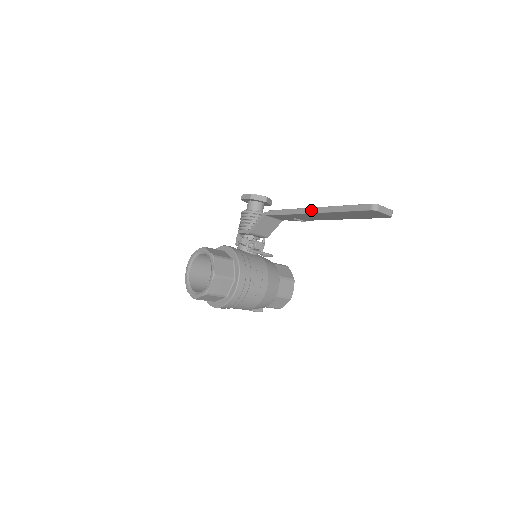
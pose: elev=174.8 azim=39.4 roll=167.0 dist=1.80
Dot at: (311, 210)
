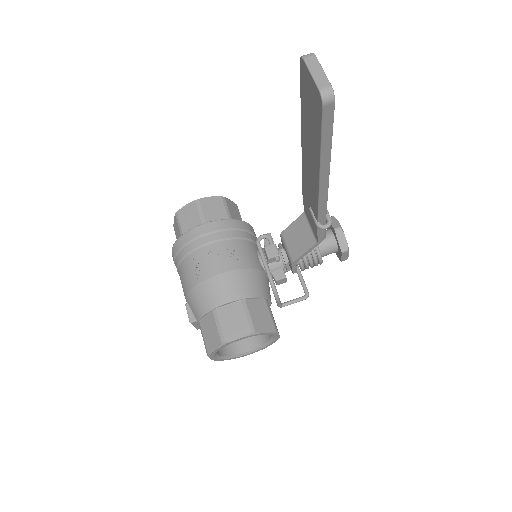
Dot at: occluded
